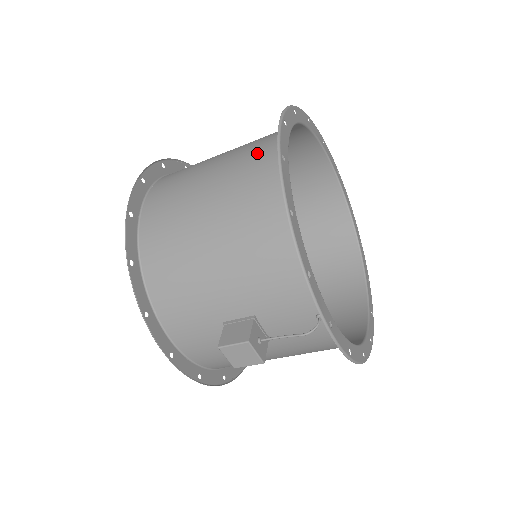
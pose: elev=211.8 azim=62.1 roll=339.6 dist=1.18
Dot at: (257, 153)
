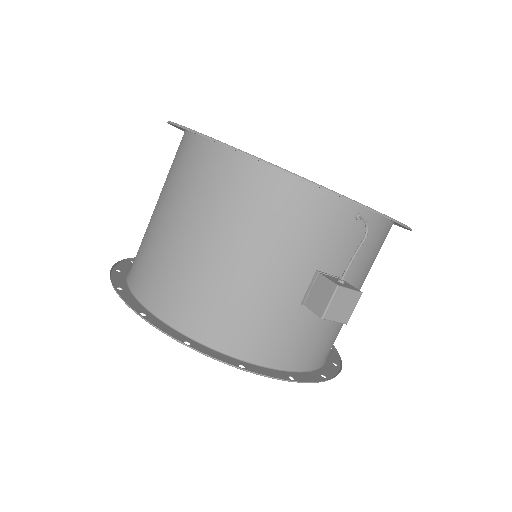
Dot at: (186, 168)
